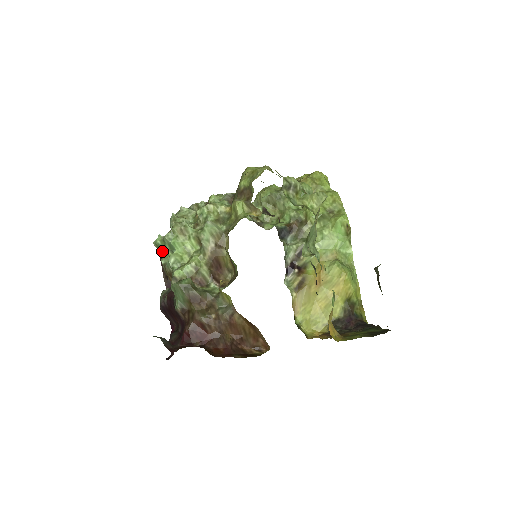
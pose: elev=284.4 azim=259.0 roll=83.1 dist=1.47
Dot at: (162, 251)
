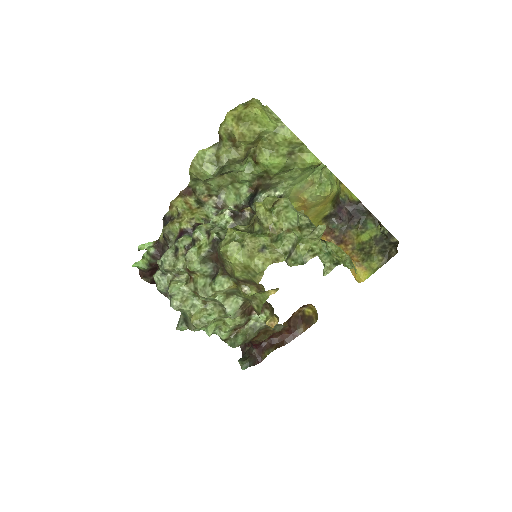
Dot at: occluded
